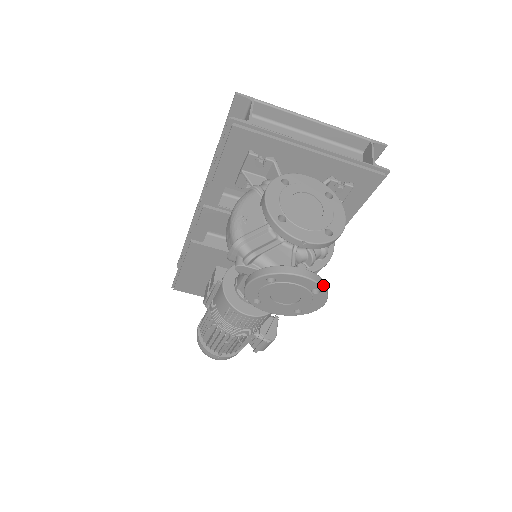
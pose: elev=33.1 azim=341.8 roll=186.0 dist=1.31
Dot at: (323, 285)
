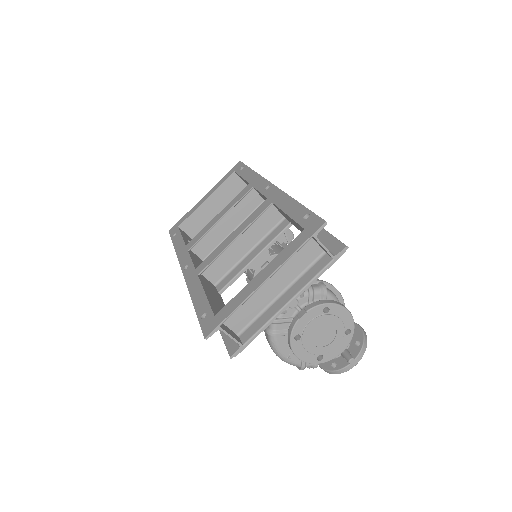
Dot at: (365, 348)
